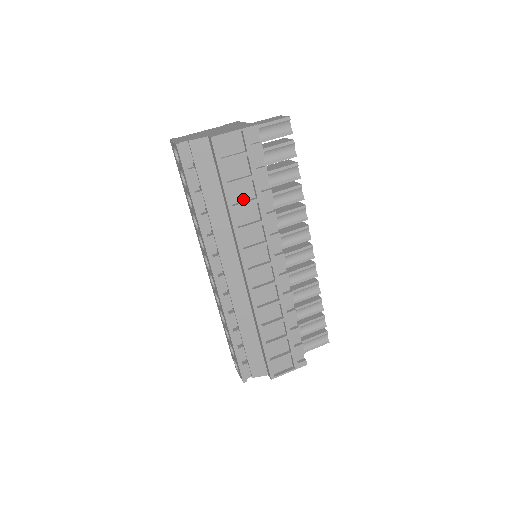
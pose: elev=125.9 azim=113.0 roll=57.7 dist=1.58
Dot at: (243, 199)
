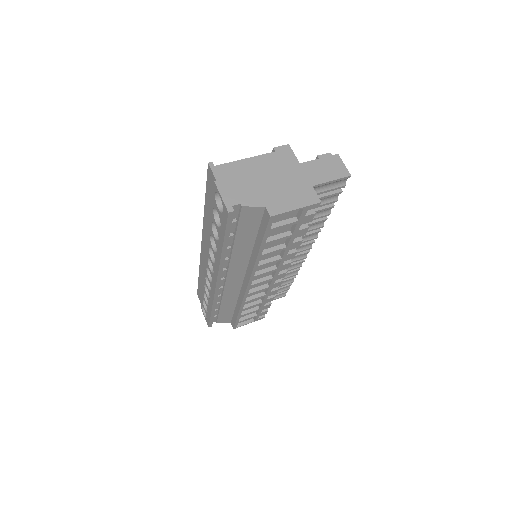
Dot at: (273, 246)
